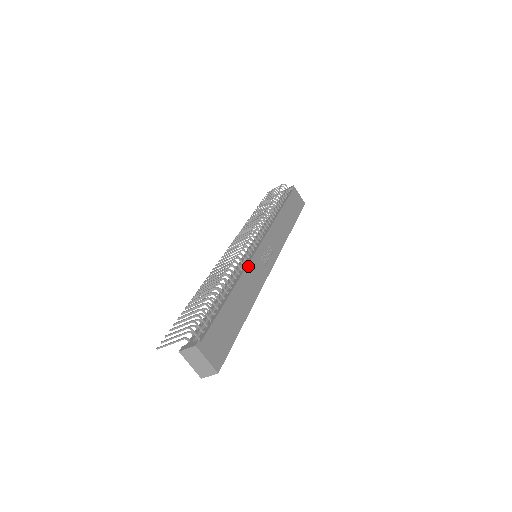
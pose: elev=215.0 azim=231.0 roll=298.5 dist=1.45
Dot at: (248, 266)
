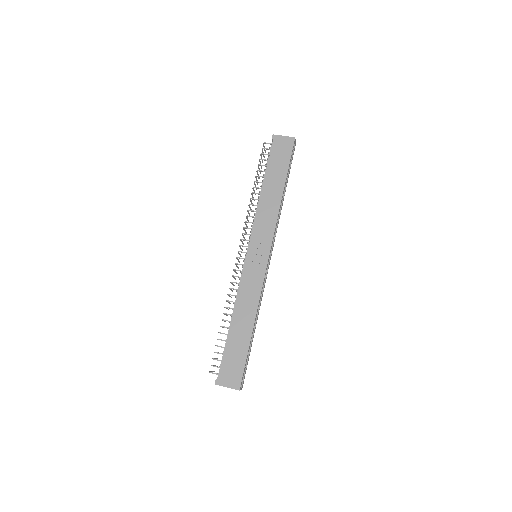
Dot at: (241, 284)
